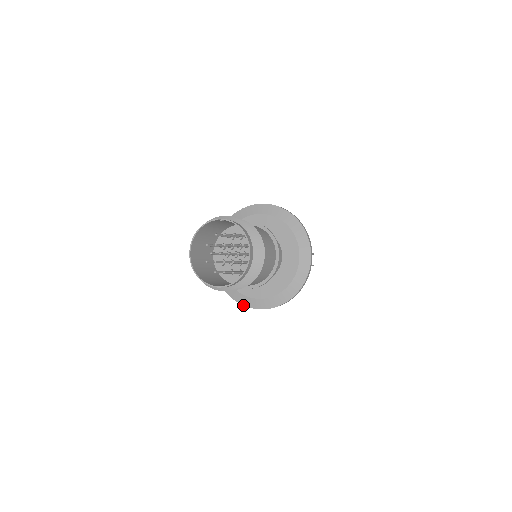
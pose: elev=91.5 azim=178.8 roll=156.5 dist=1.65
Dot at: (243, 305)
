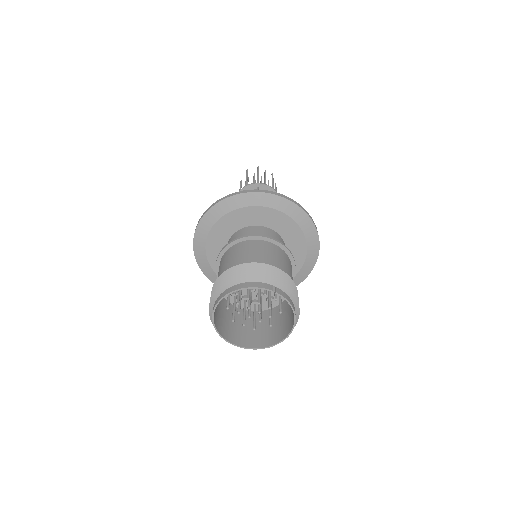
Dot at: (213, 282)
